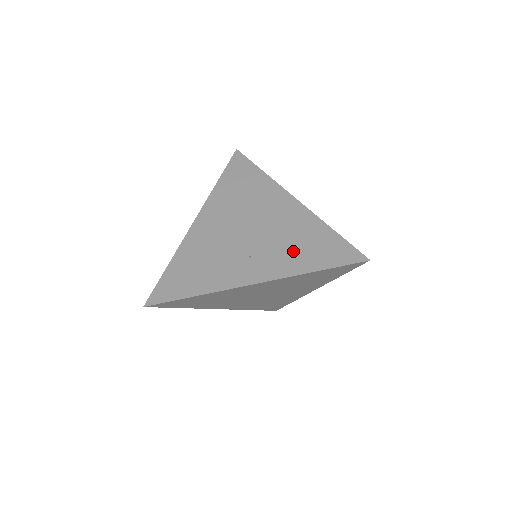
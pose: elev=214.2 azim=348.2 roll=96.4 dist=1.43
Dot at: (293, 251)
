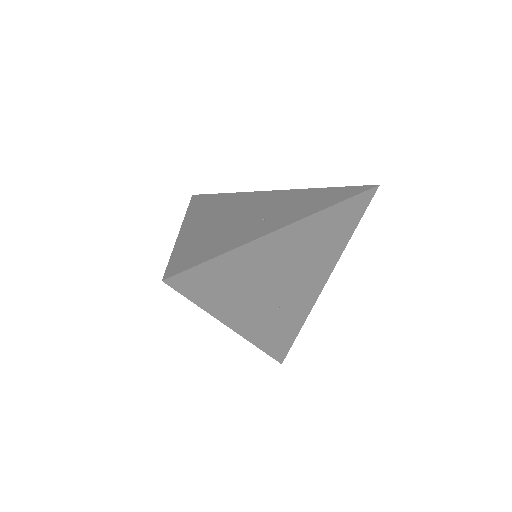
Dot at: (304, 204)
